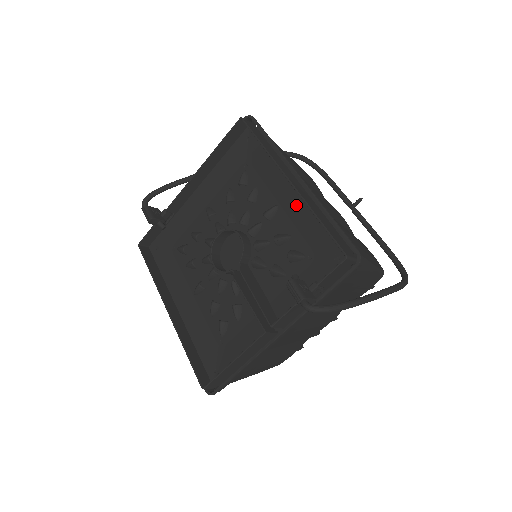
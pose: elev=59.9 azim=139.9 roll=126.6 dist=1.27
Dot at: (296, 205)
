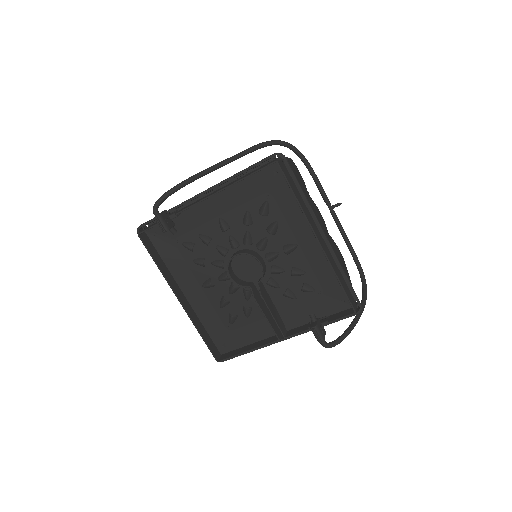
Dot at: (315, 252)
